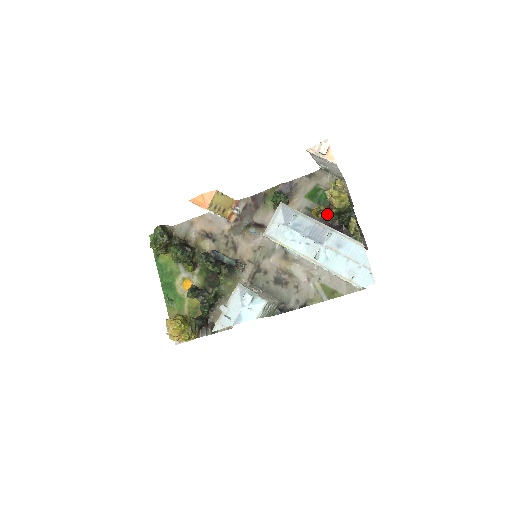
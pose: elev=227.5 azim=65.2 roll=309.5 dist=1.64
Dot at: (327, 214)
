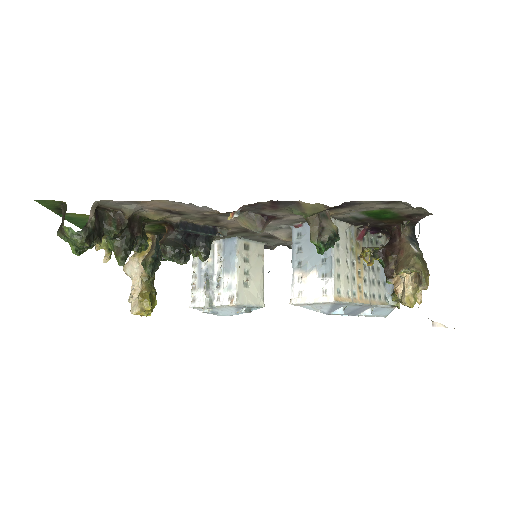
Dot at: occluded
